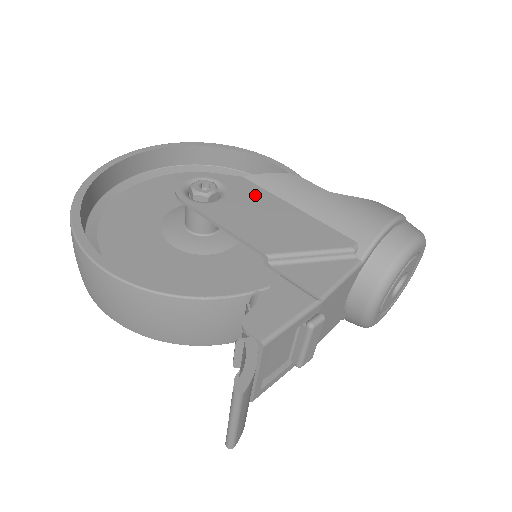
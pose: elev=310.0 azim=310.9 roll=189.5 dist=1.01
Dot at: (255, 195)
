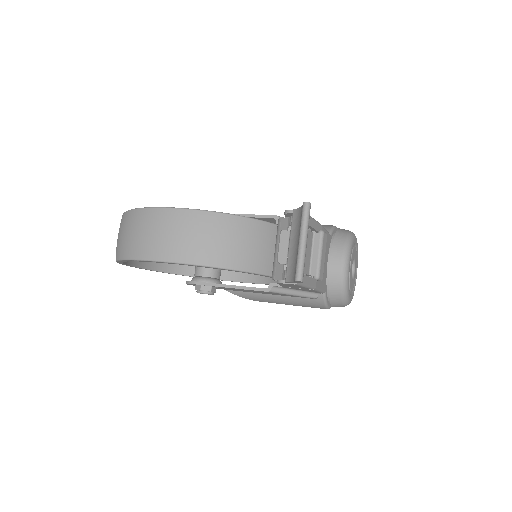
Dot at: occluded
